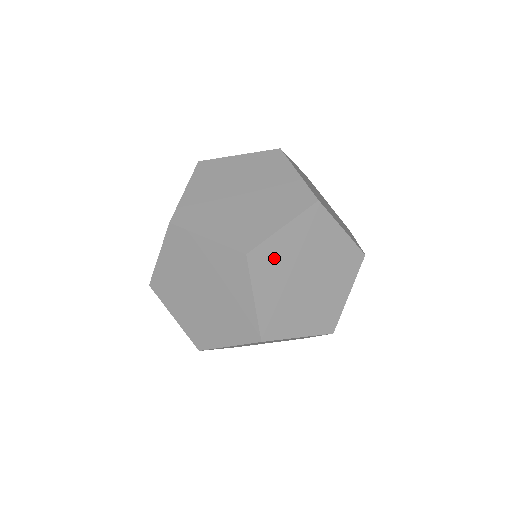
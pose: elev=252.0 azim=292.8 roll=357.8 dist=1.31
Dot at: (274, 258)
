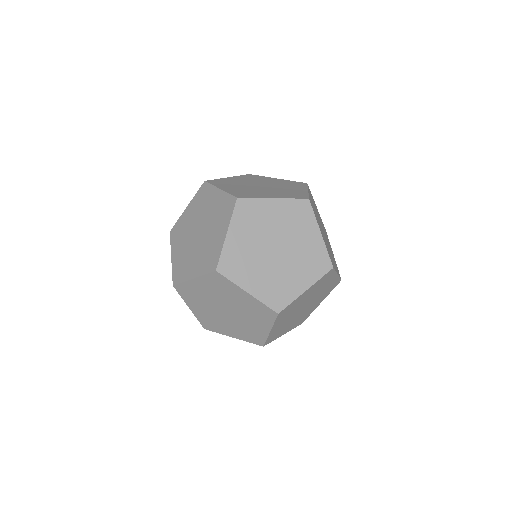
Dot at: (238, 257)
